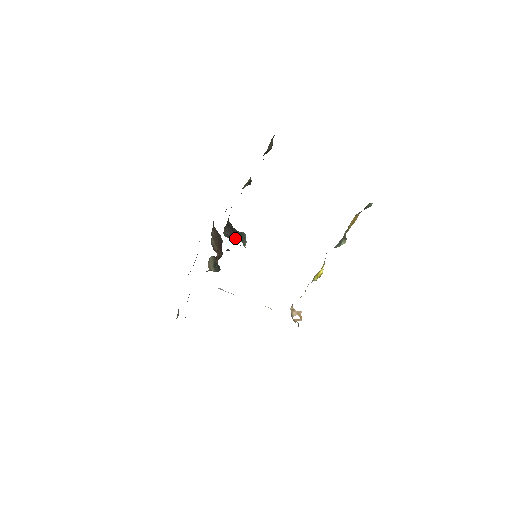
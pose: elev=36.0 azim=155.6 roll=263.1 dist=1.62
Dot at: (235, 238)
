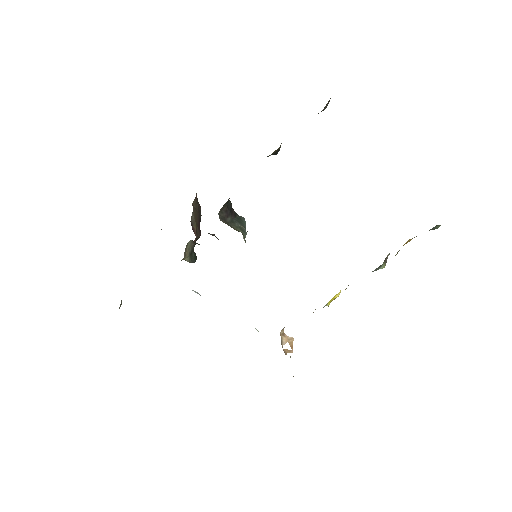
Dot at: (233, 224)
